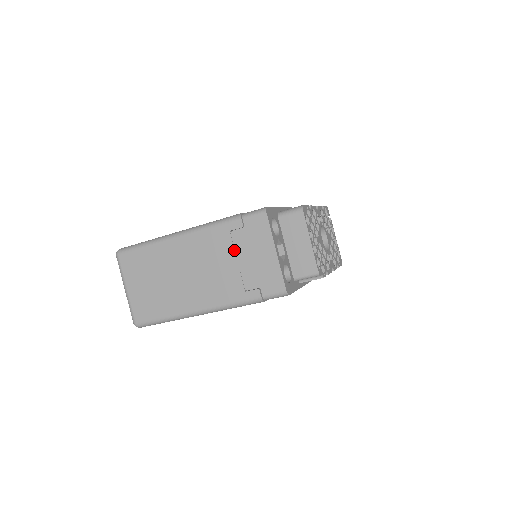
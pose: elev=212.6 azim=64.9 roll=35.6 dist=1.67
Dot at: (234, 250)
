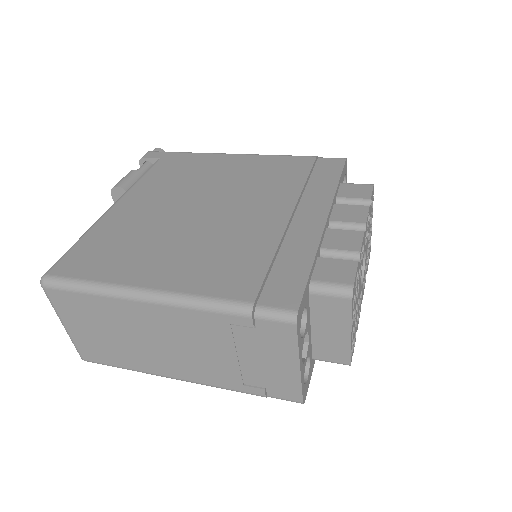
Dot at: (234, 345)
